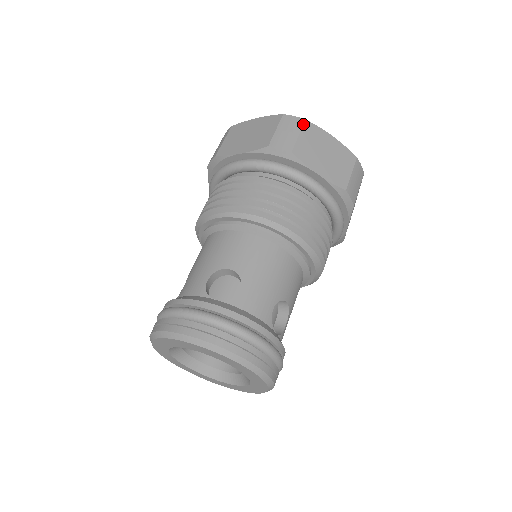
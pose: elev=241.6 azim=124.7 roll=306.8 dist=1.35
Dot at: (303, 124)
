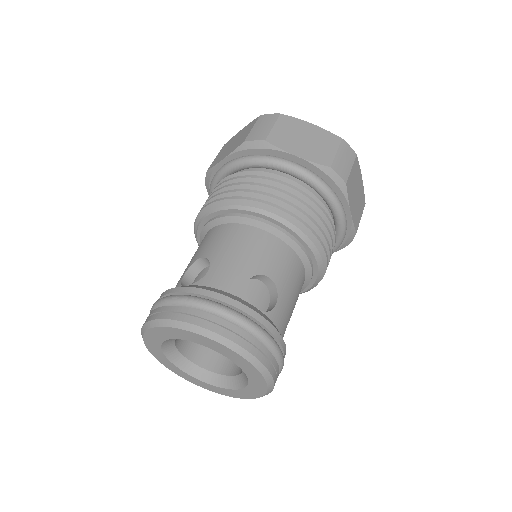
Dot at: (355, 158)
